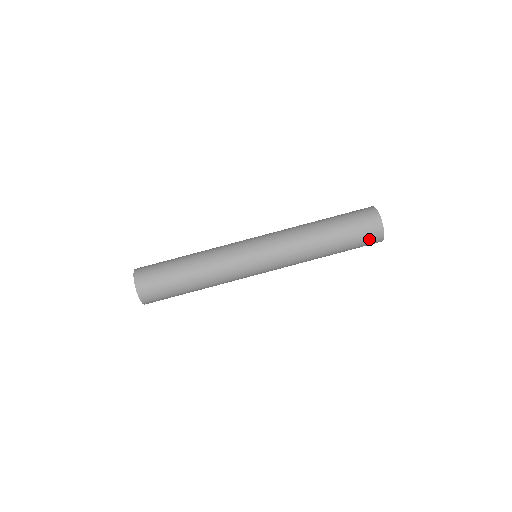
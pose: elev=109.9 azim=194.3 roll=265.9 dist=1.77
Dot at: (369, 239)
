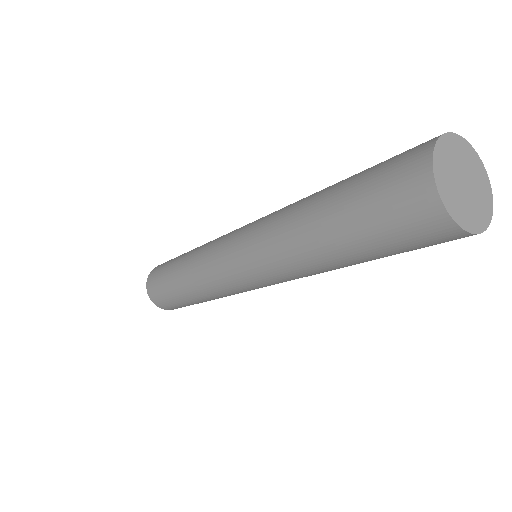
Dot at: (406, 220)
